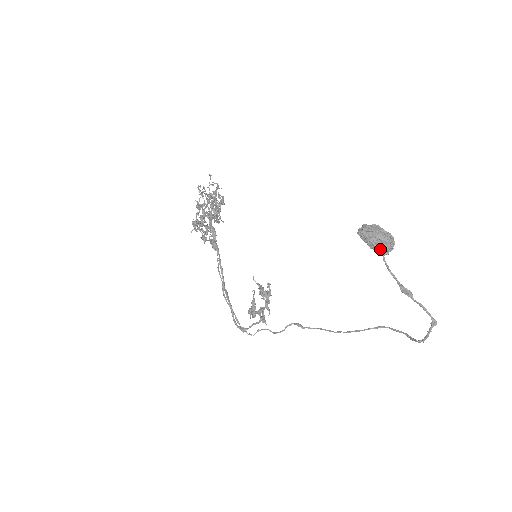
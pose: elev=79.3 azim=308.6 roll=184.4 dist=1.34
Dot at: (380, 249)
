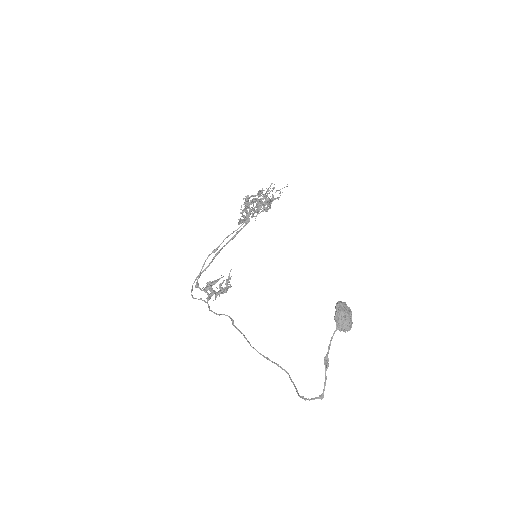
Dot at: (340, 323)
